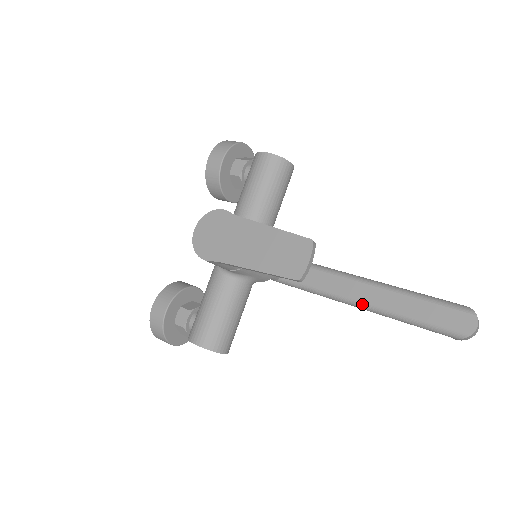
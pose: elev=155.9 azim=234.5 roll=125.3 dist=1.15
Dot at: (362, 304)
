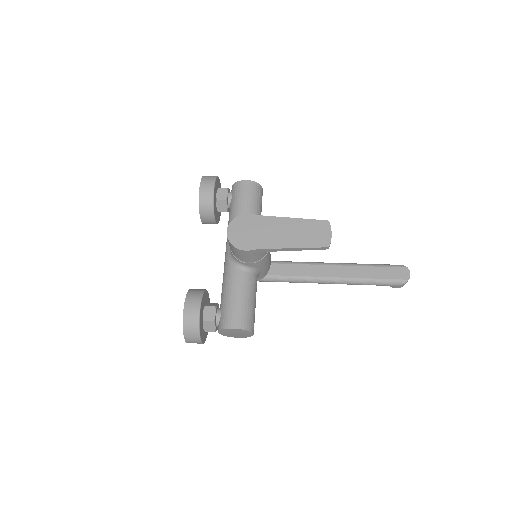
Dot at: (335, 279)
